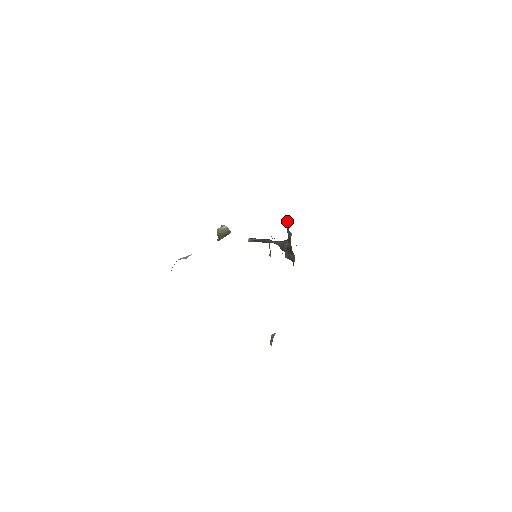
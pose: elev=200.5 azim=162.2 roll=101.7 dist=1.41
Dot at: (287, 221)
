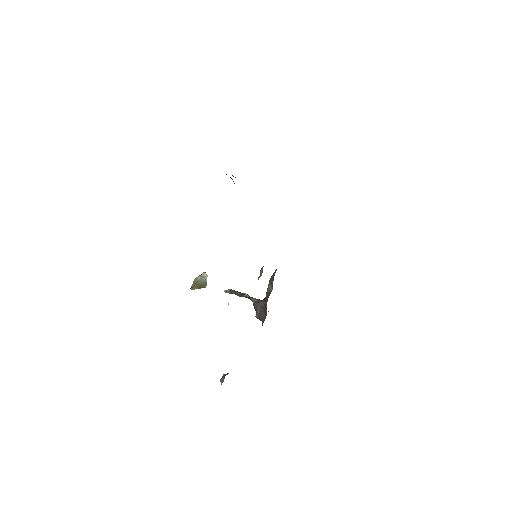
Dot at: (275, 271)
